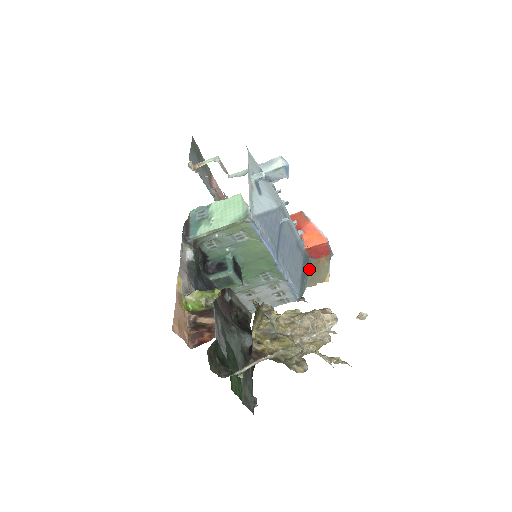
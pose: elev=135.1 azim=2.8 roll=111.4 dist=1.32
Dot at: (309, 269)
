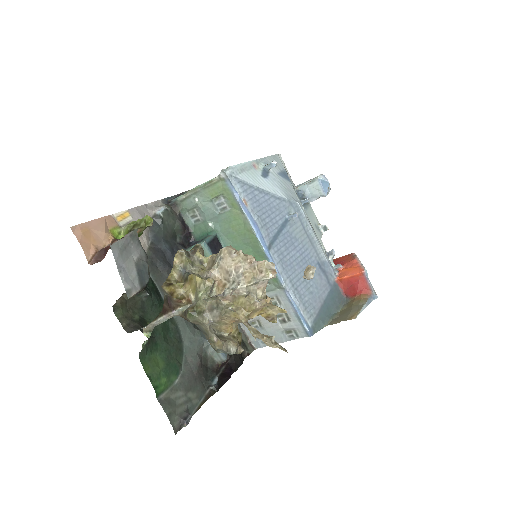
Dot at: (339, 308)
